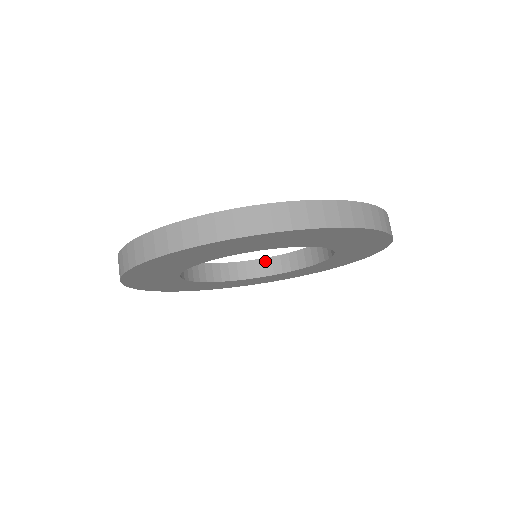
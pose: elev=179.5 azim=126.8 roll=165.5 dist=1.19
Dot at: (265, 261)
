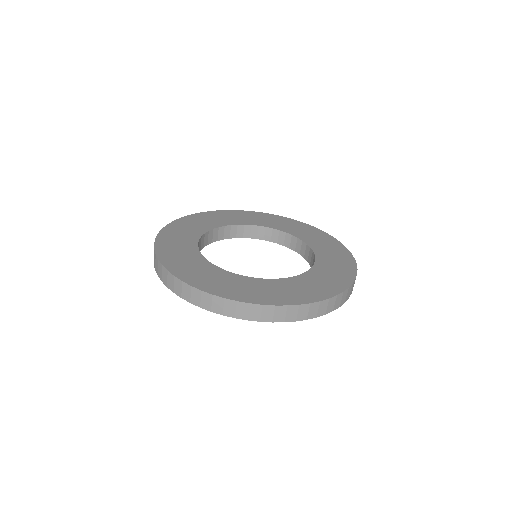
Dot at: (287, 235)
